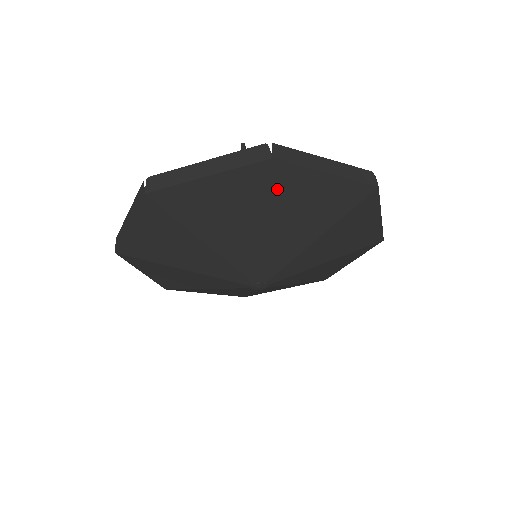
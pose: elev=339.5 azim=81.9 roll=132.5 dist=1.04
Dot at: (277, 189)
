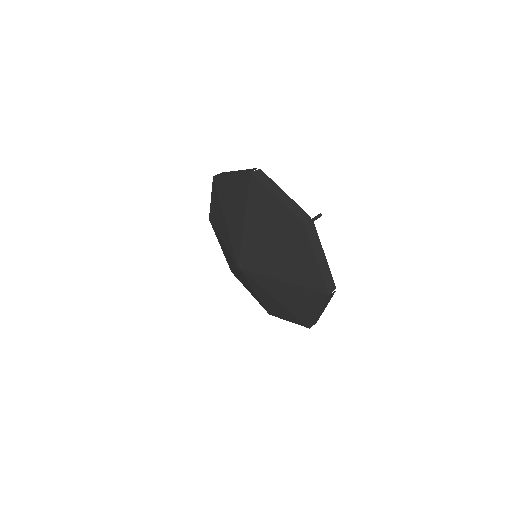
Dot at: (252, 194)
